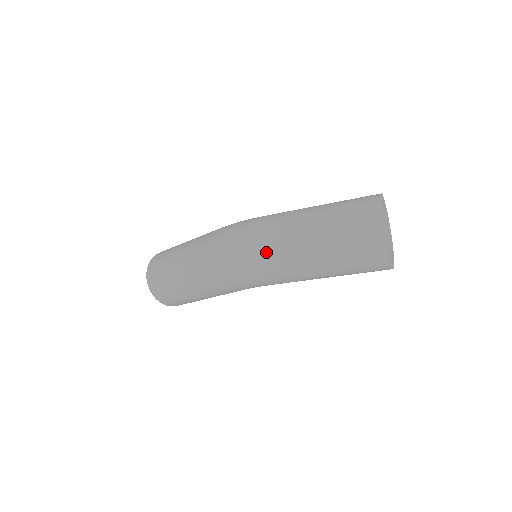
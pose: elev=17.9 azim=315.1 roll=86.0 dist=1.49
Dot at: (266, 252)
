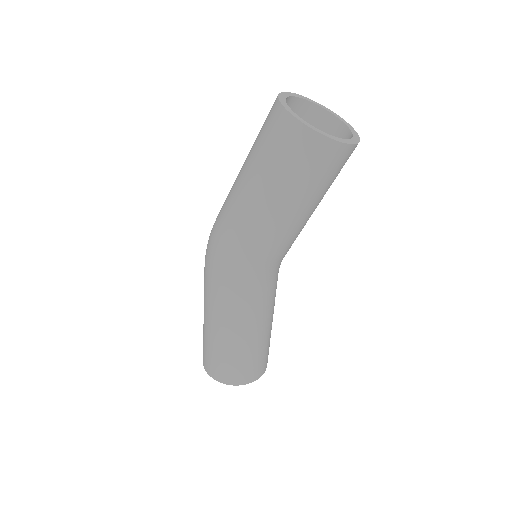
Dot at: (221, 211)
